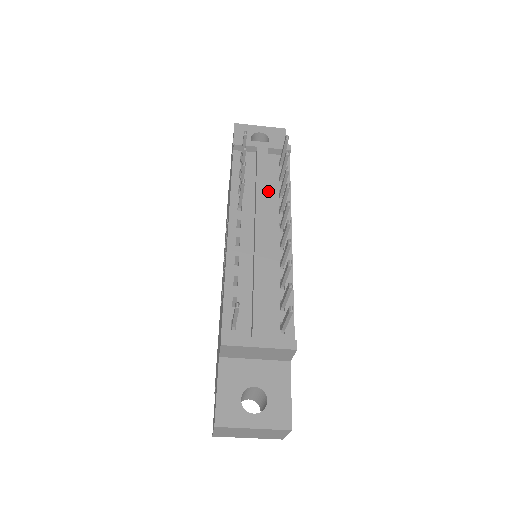
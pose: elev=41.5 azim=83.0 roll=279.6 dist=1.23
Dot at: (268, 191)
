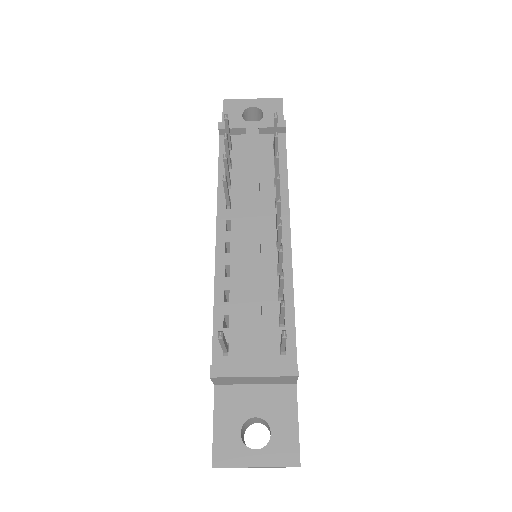
Dot at: (261, 181)
